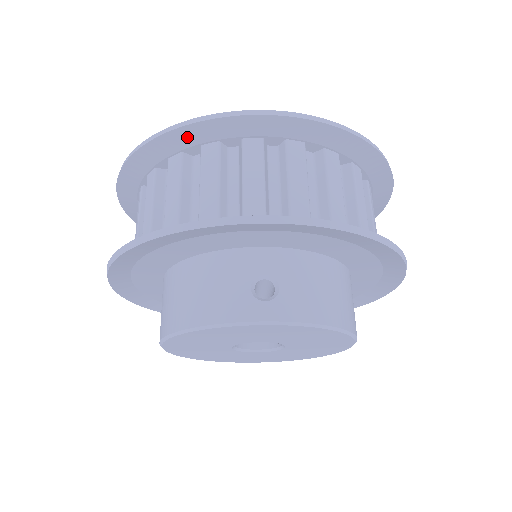
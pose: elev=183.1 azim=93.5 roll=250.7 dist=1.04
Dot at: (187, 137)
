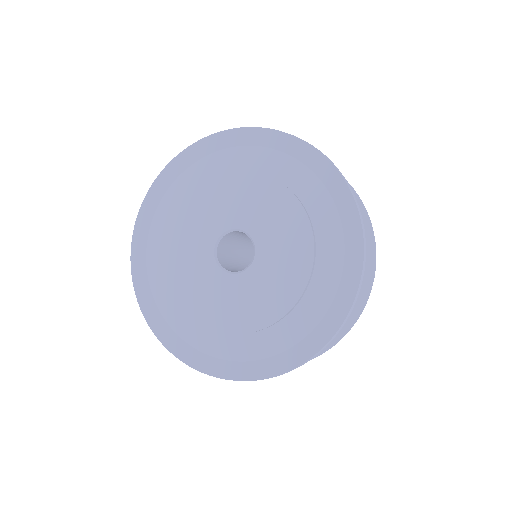
Dot at: (153, 311)
